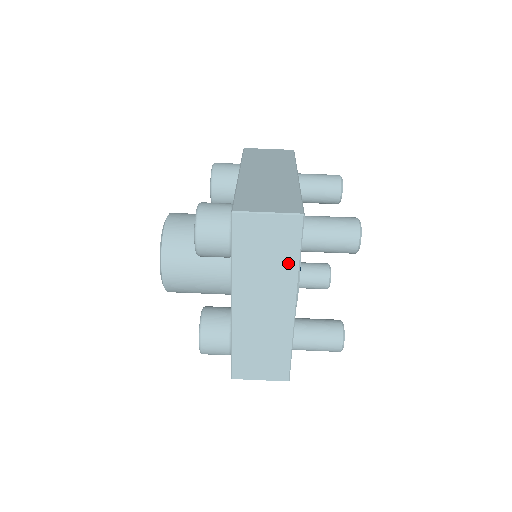
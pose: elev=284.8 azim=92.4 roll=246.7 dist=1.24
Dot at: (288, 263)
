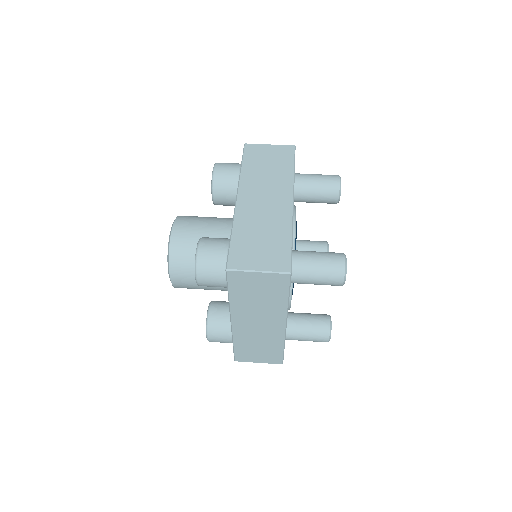
Dot at: (285, 171)
